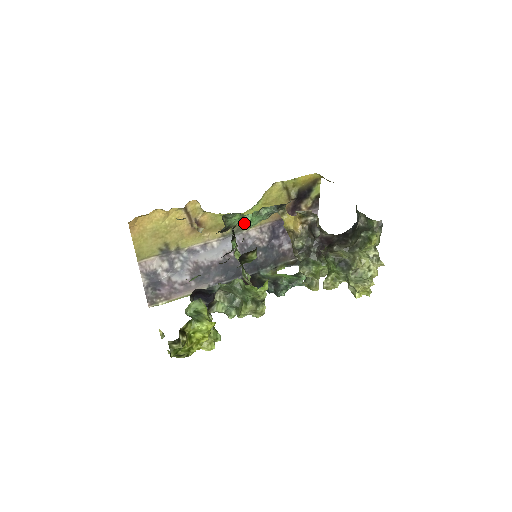
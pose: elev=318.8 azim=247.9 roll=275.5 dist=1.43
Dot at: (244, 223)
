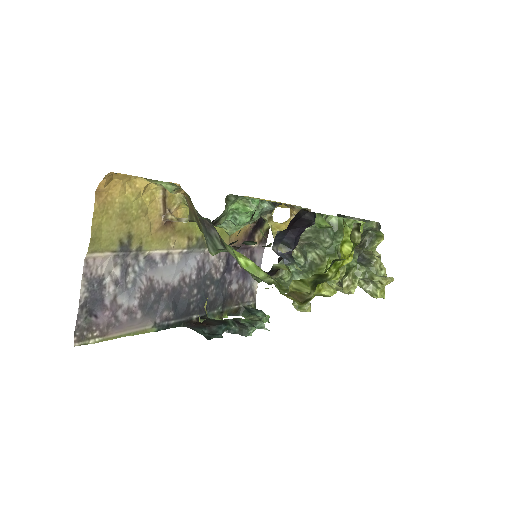
Dot at: (238, 217)
